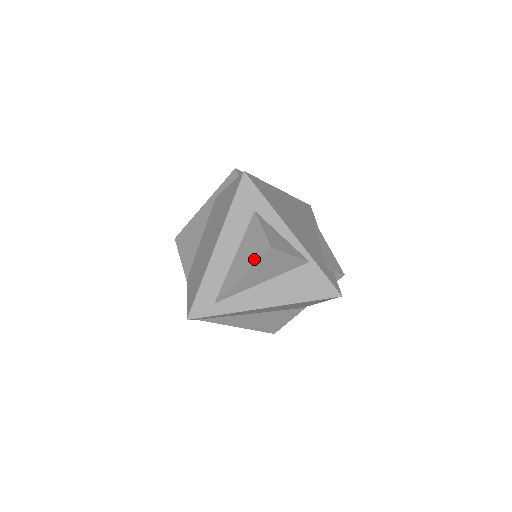
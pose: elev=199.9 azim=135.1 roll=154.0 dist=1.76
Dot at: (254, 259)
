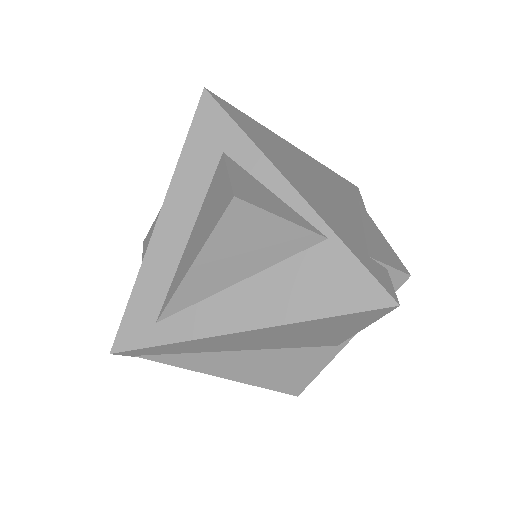
Dot at: (210, 227)
